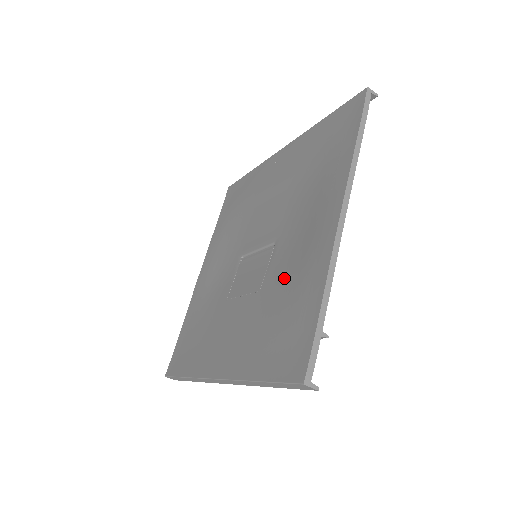
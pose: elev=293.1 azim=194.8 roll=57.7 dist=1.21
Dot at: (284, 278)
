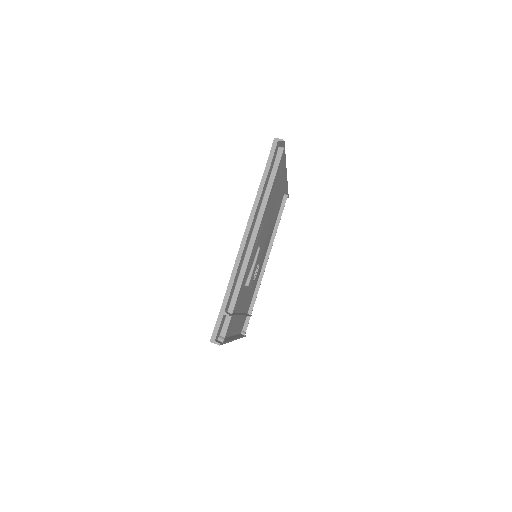
Dot at: occluded
